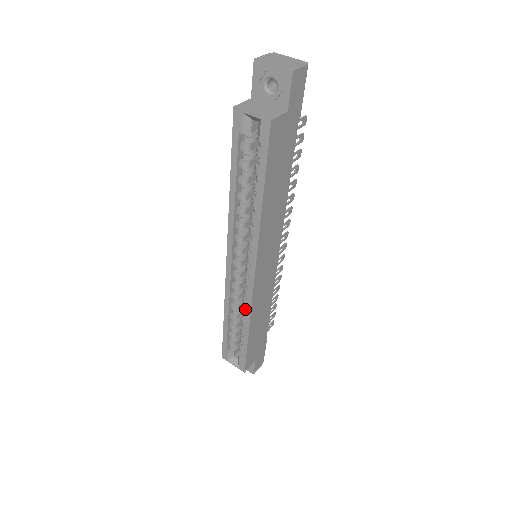
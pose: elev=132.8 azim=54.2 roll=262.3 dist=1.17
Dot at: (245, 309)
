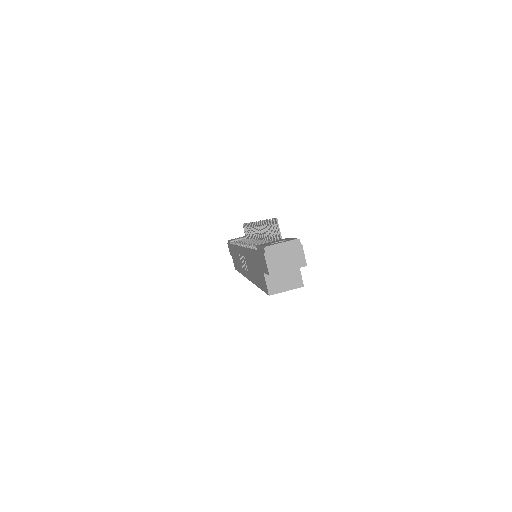
Dot at: occluded
